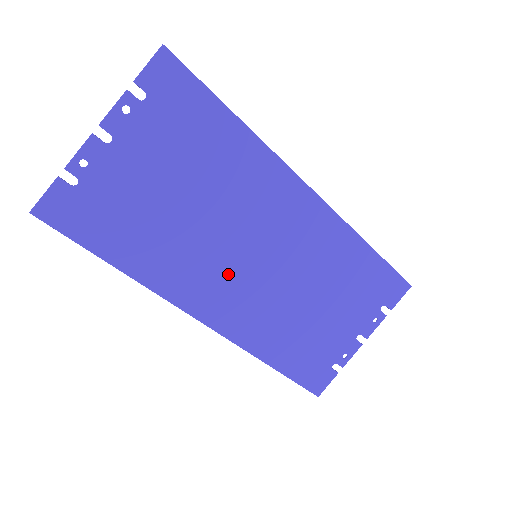
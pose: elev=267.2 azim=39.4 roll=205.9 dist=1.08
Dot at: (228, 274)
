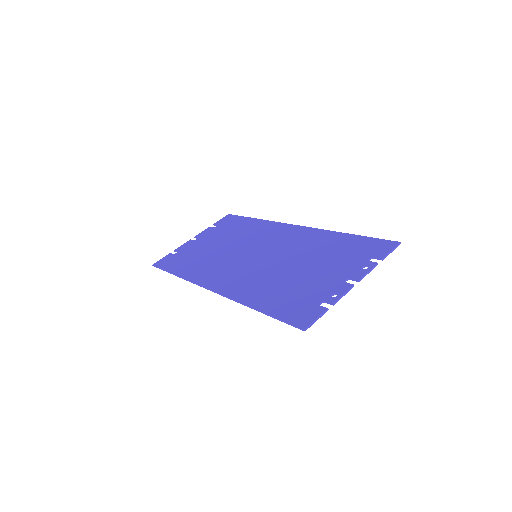
Dot at: (235, 266)
